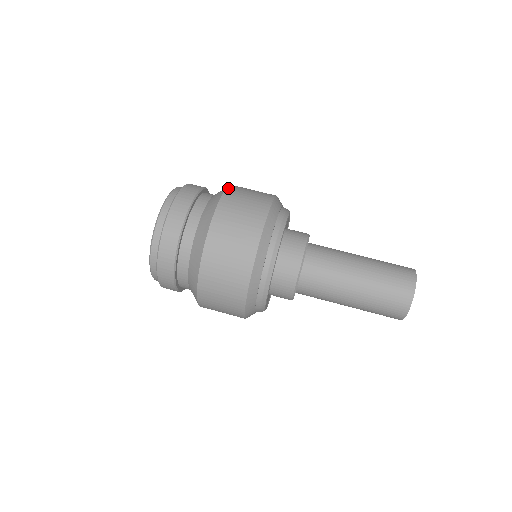
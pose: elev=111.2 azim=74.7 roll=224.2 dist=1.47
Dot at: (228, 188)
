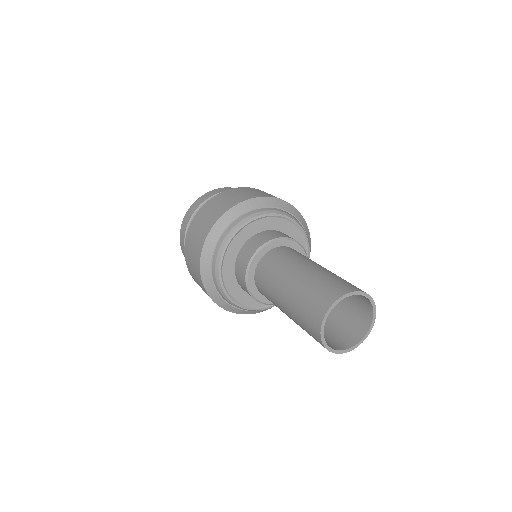
Dot at: (230, 189)
